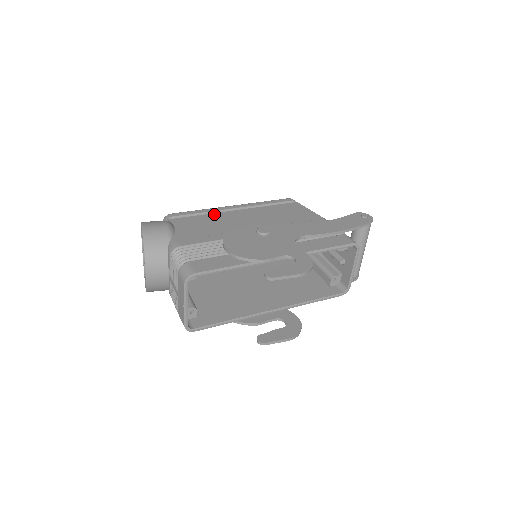
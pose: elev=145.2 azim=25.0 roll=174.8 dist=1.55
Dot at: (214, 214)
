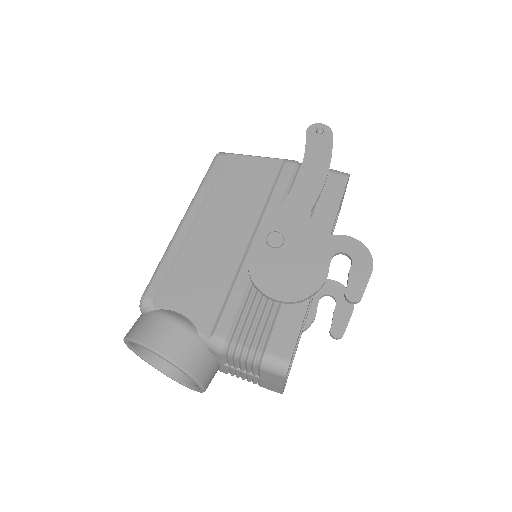
Dot at: (185, 251)
